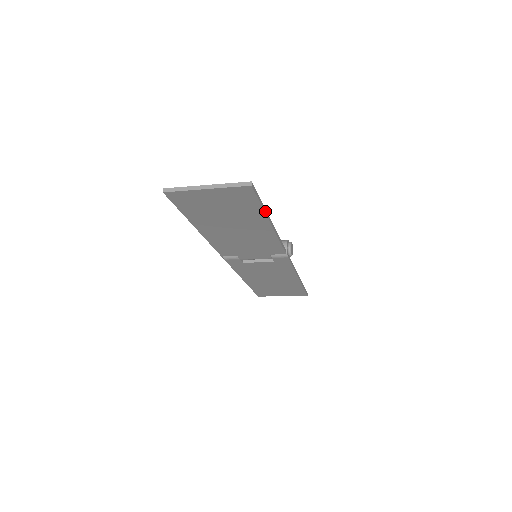
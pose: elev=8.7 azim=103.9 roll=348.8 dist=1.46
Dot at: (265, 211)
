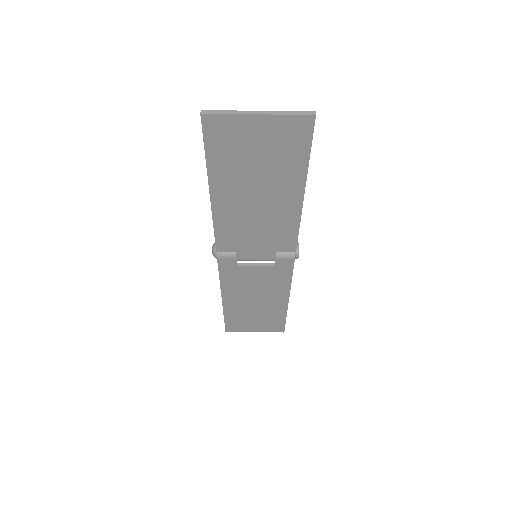
Dot at: (307, 169)
